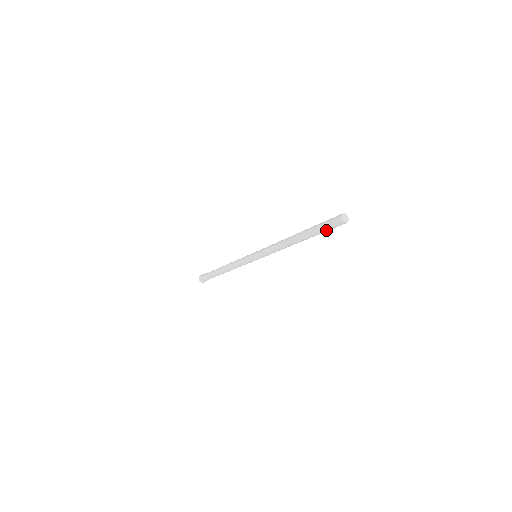
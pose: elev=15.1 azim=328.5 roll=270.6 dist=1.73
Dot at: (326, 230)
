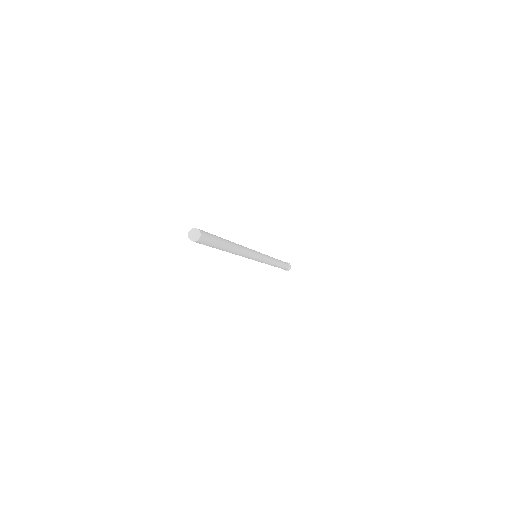
Dot at: (209, 245)
